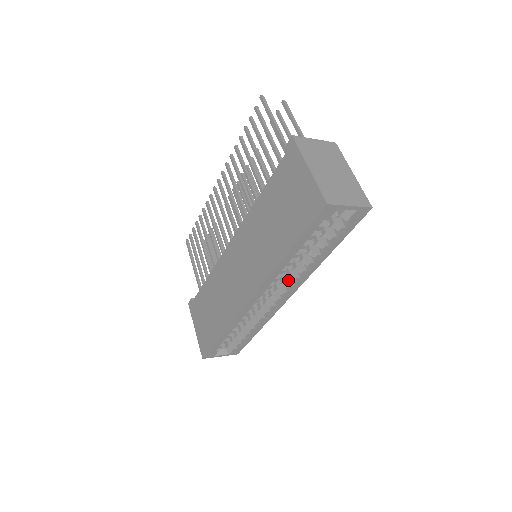
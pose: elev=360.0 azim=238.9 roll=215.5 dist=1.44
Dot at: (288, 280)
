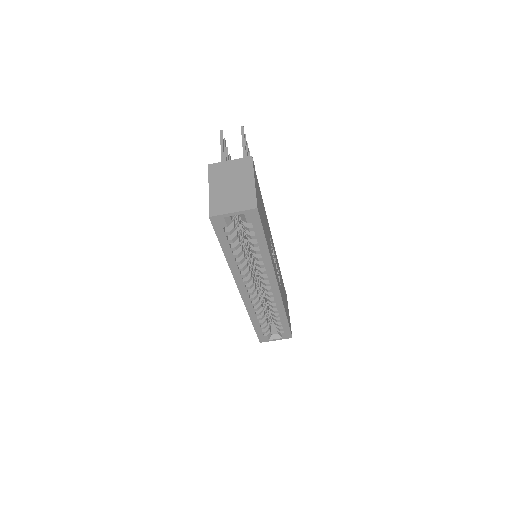
Dot at: (264, 274)
